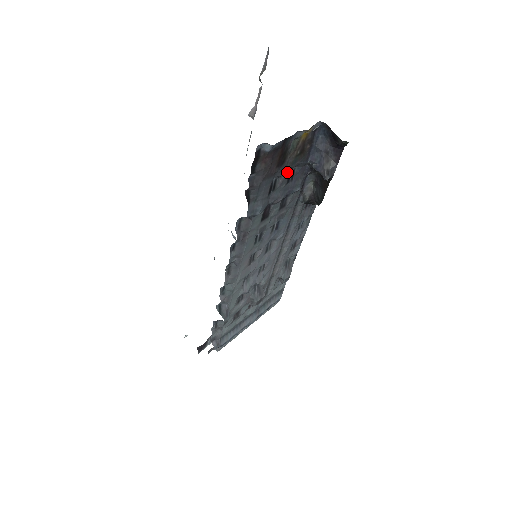
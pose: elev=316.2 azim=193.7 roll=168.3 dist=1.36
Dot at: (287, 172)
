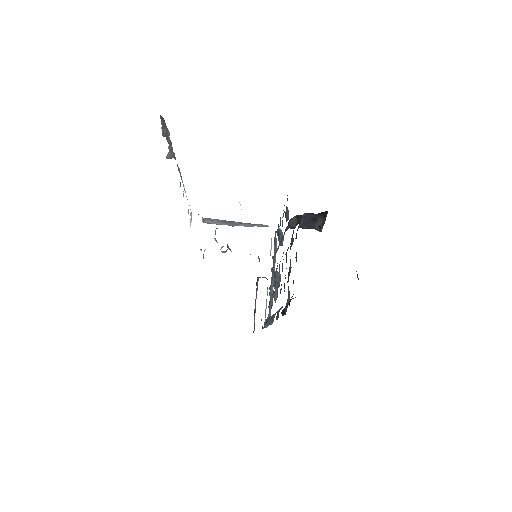
Dot at: occluded
